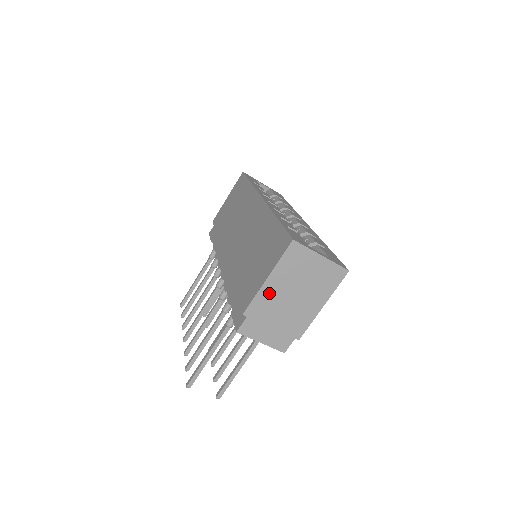
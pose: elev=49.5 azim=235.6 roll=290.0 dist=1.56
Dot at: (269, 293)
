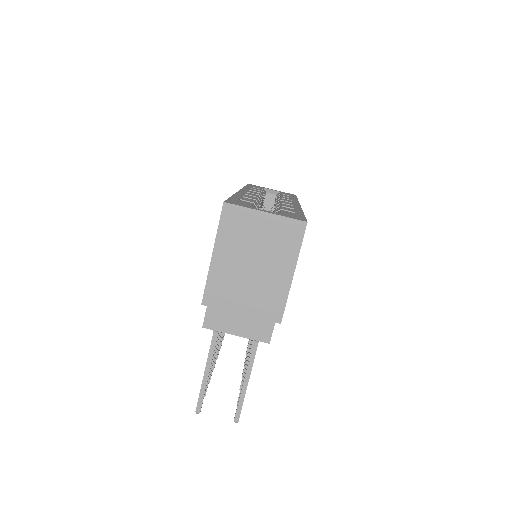
Dot at: (221, 272)
